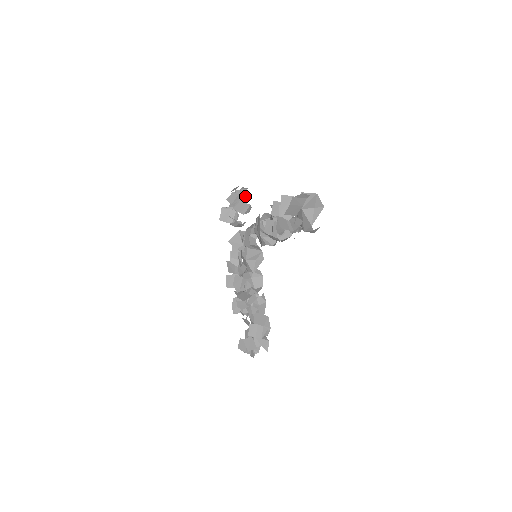
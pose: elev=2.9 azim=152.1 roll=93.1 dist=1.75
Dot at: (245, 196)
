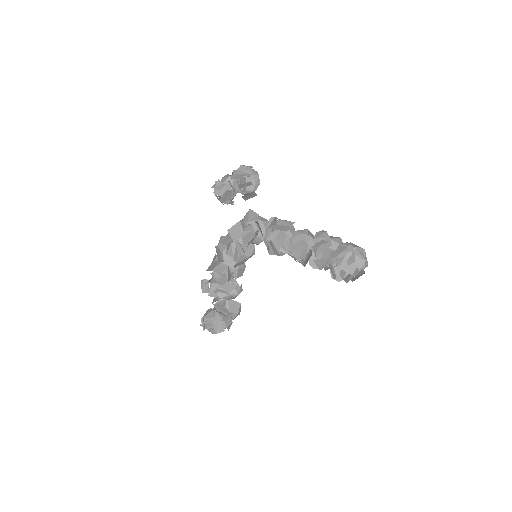
Dot at: (257, 186)
